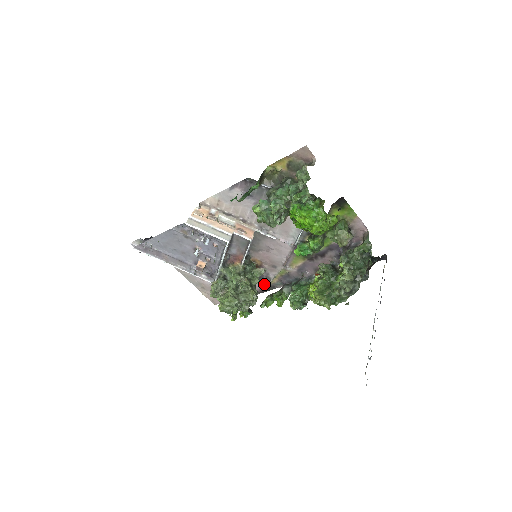
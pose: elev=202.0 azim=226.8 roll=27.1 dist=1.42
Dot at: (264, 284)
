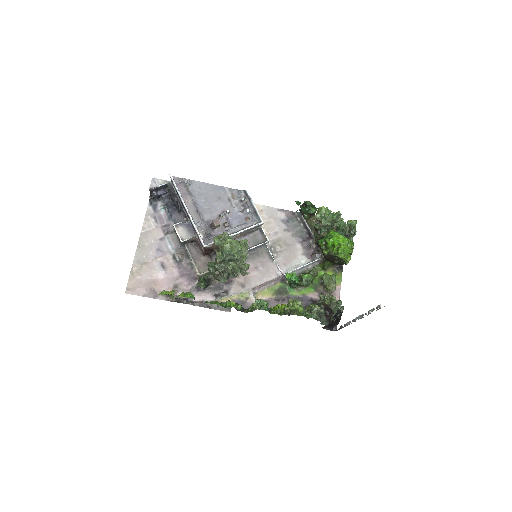
Dot at: (214, 297)
